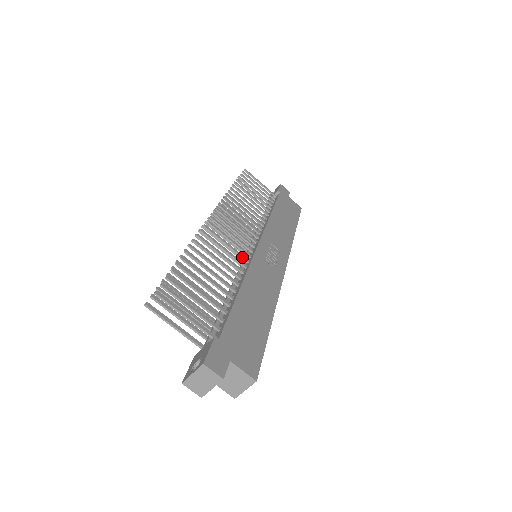
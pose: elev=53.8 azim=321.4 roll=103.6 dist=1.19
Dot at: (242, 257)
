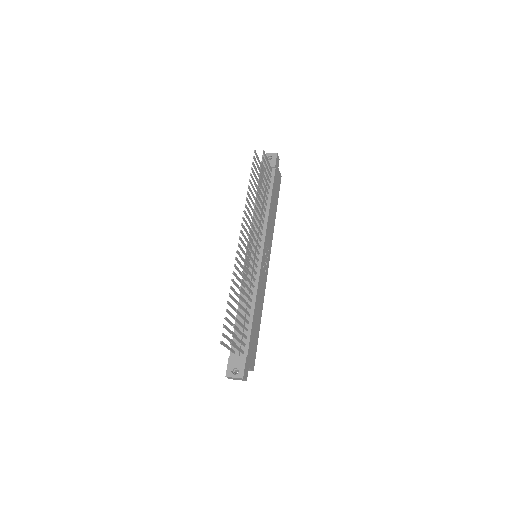
Dot at: (255, 273)
